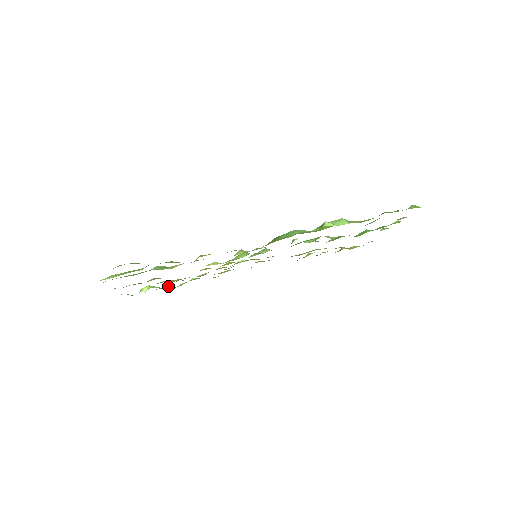
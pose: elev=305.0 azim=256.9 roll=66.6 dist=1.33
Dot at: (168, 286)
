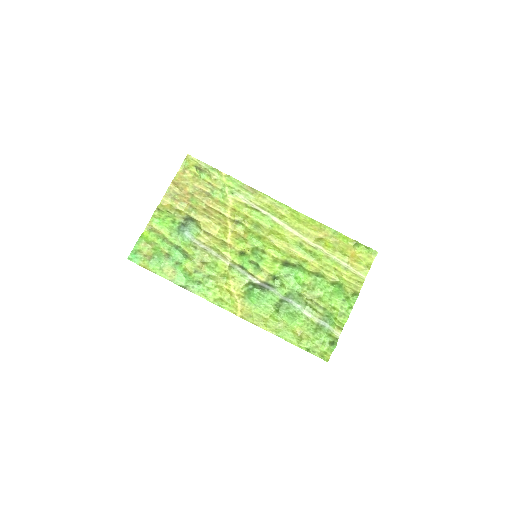
Dot at: (217, 177)
